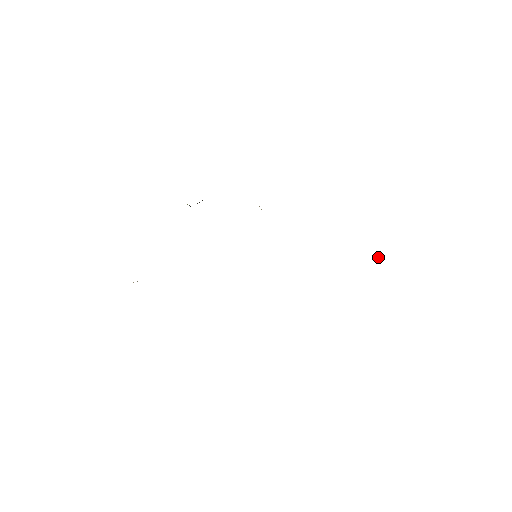
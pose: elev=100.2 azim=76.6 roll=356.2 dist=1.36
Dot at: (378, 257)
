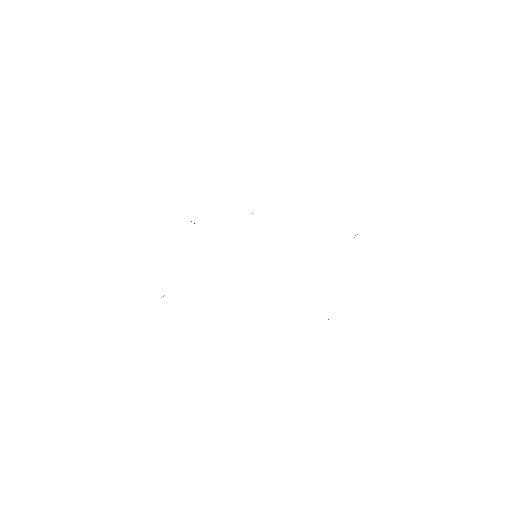
Dot at: occluded
